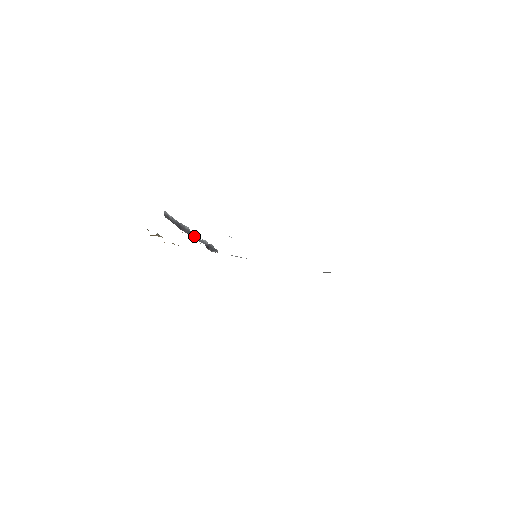
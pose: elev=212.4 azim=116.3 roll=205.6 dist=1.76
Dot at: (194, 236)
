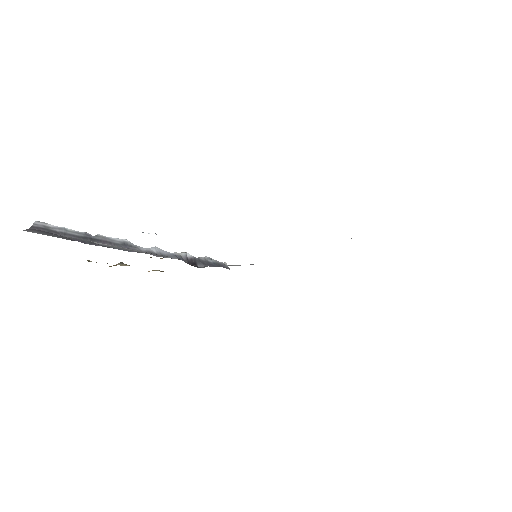
Dot at: (146, 251)
